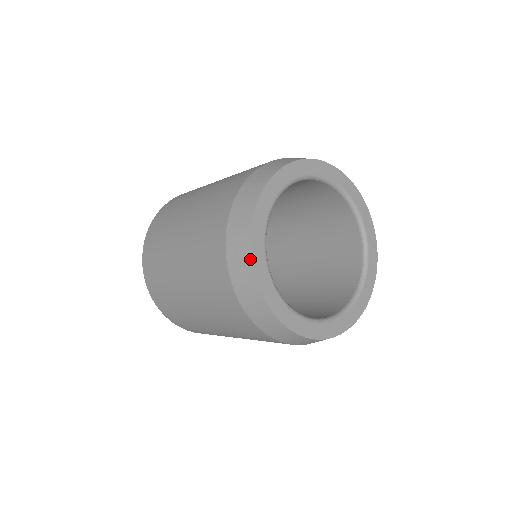
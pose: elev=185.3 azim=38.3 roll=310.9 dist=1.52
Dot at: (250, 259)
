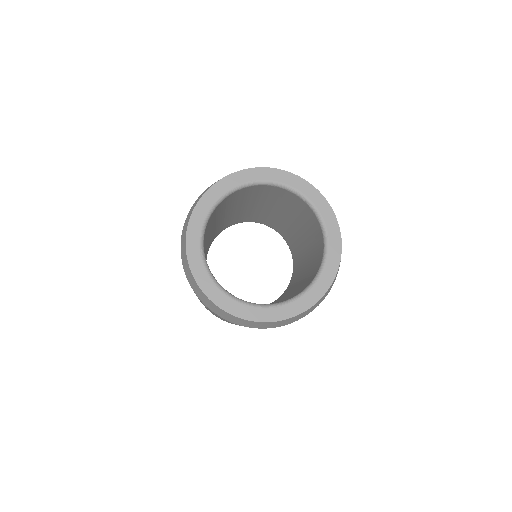
Dot at: (198, 201)
